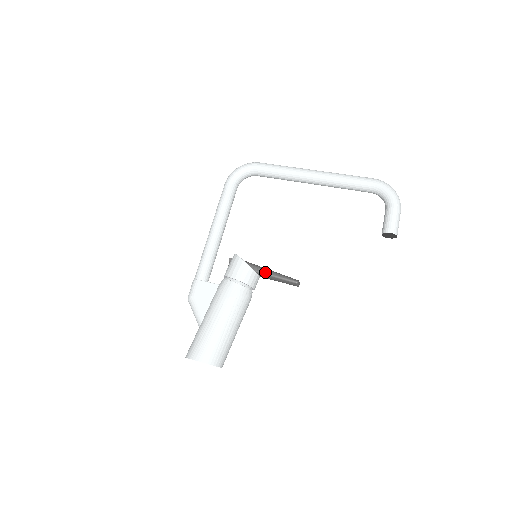
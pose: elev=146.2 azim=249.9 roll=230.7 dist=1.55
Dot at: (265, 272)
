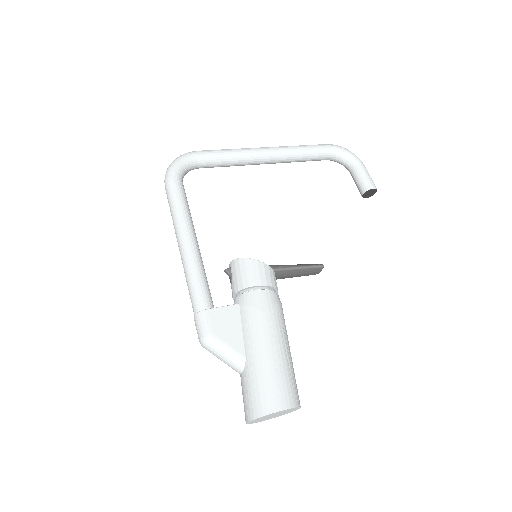
Dot at: (285, 267)
